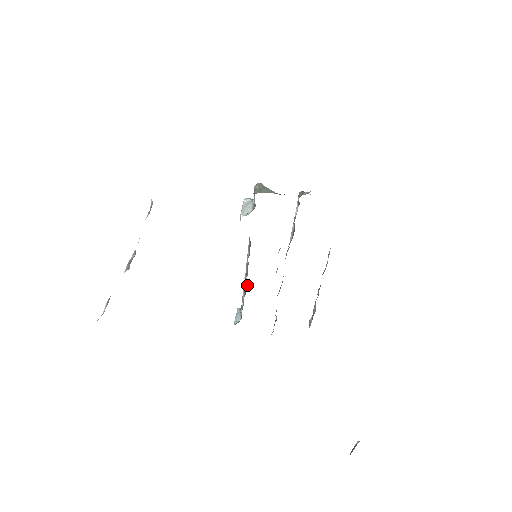
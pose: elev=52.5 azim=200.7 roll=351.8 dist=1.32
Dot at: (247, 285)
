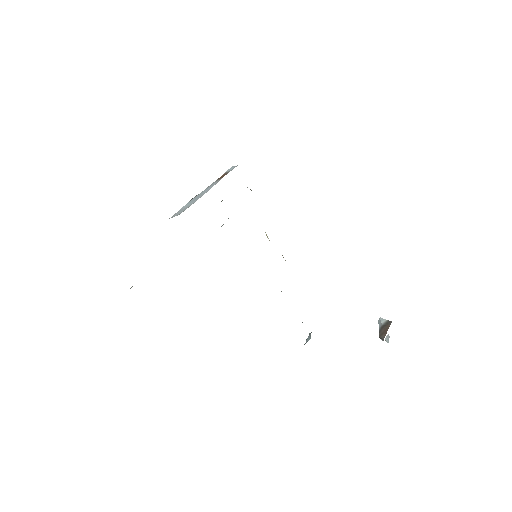
Dot at: occluded
